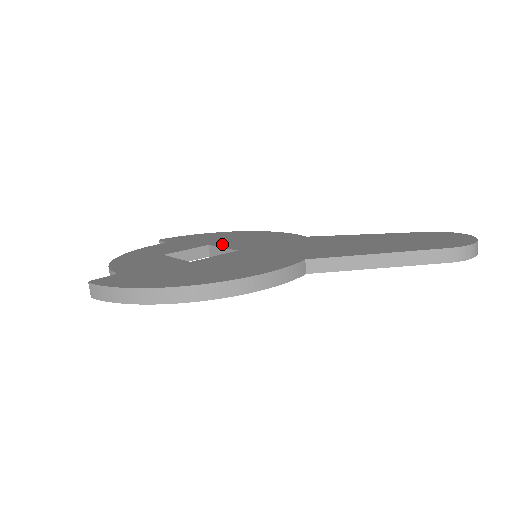
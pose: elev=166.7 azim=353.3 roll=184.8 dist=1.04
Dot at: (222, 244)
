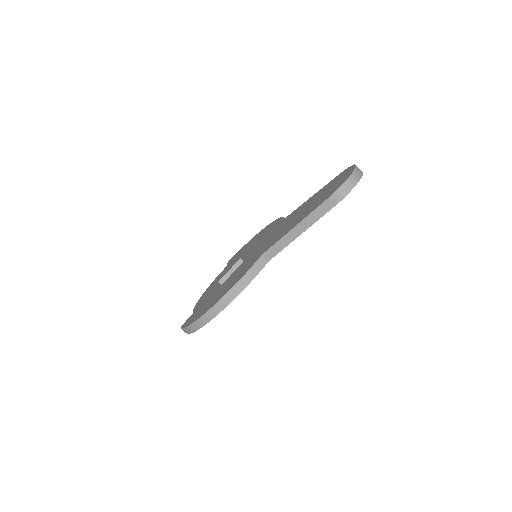
Dot at: (245, 254)
